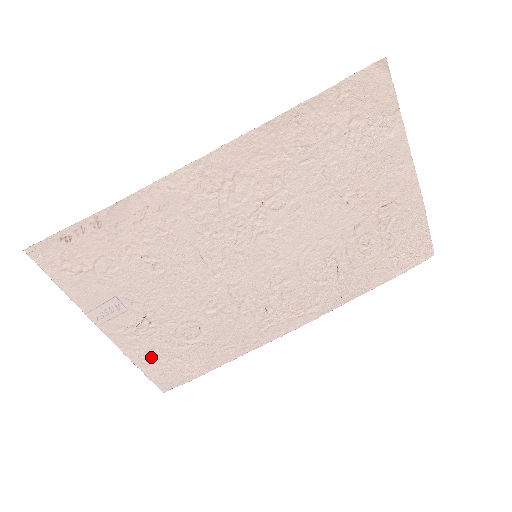
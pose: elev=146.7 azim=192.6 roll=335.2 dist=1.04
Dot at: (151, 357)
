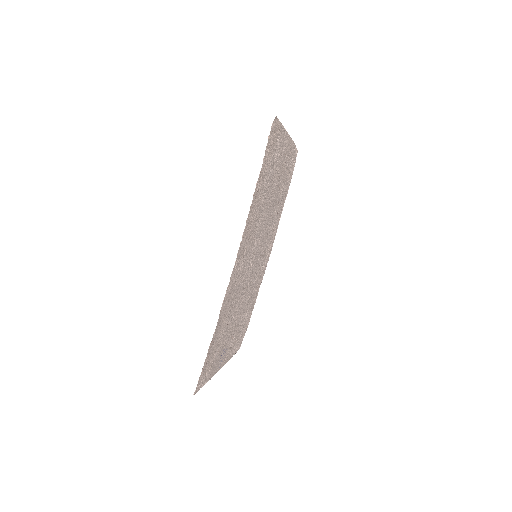
Dot at: (235, 346)
